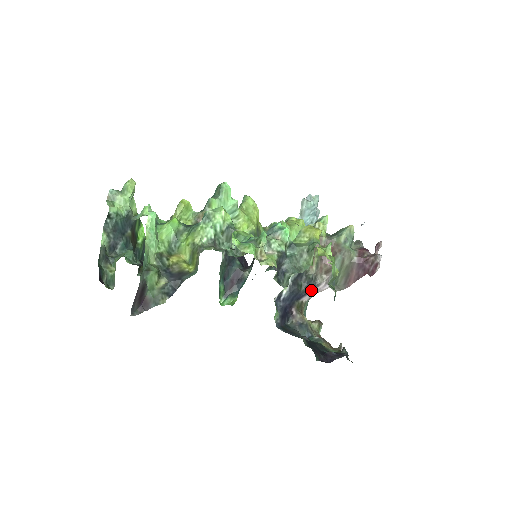
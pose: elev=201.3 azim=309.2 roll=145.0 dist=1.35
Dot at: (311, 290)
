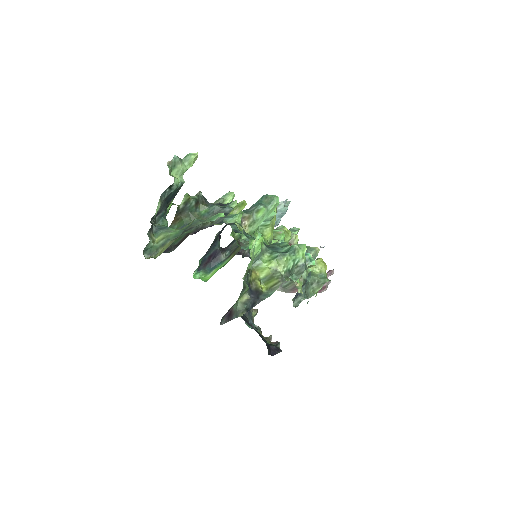
Dot at: occluded
